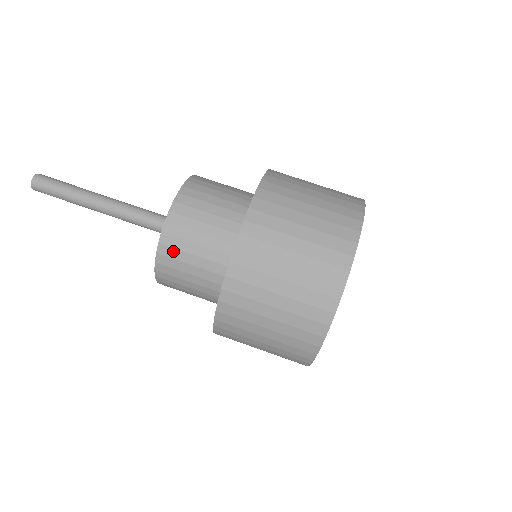
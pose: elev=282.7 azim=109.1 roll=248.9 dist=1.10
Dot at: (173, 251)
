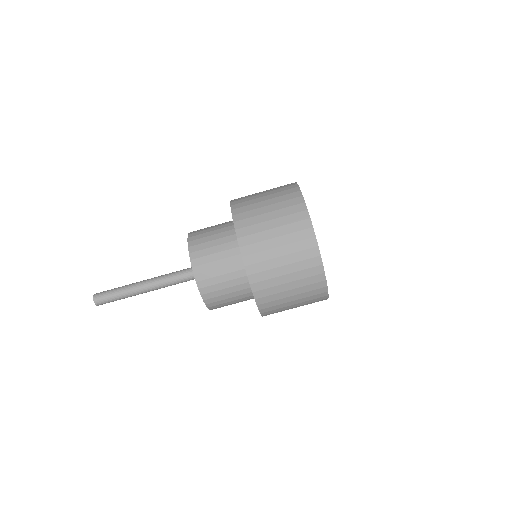
Dot at: (219, 307)
